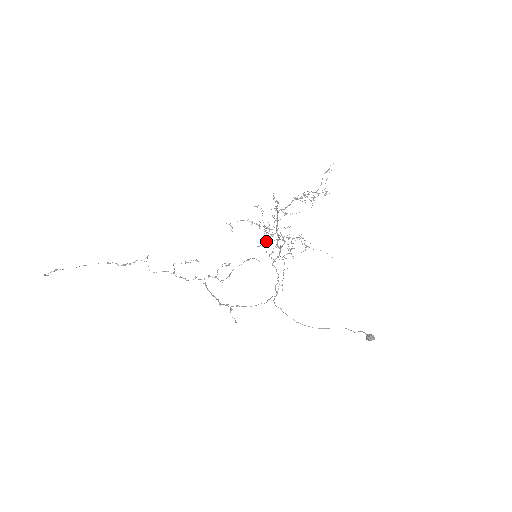
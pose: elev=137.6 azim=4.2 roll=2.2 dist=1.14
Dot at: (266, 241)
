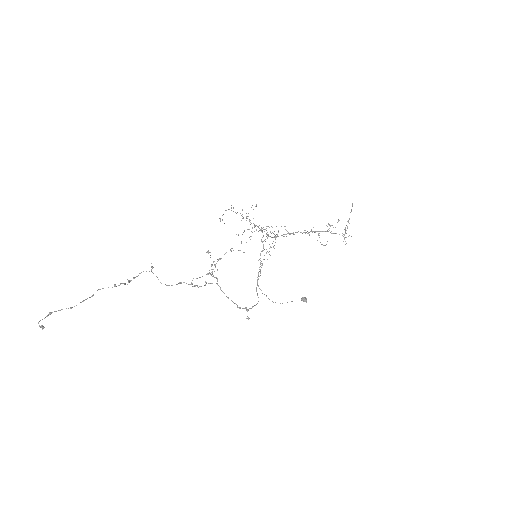
Dot at: occluded
